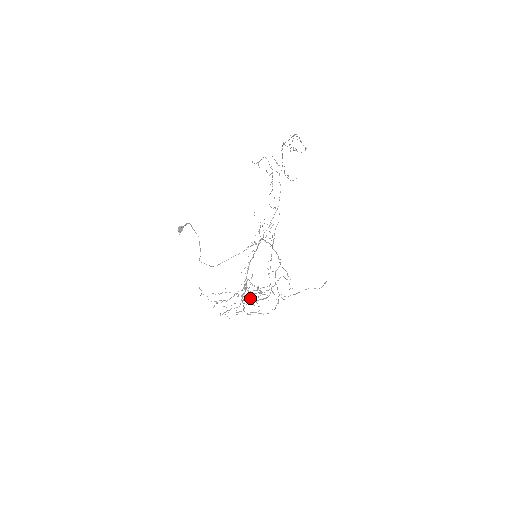
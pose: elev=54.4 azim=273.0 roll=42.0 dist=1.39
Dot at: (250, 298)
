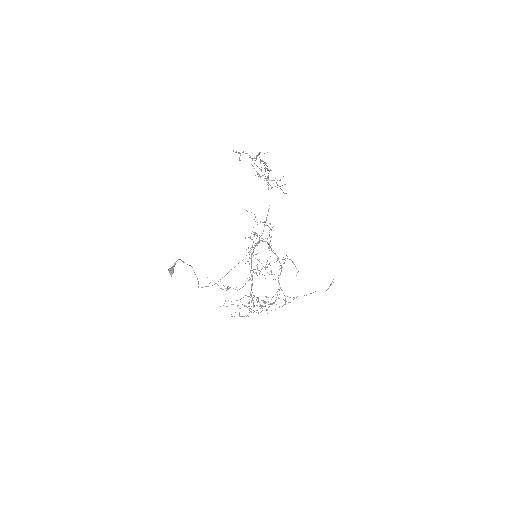
Dot at: occluded
